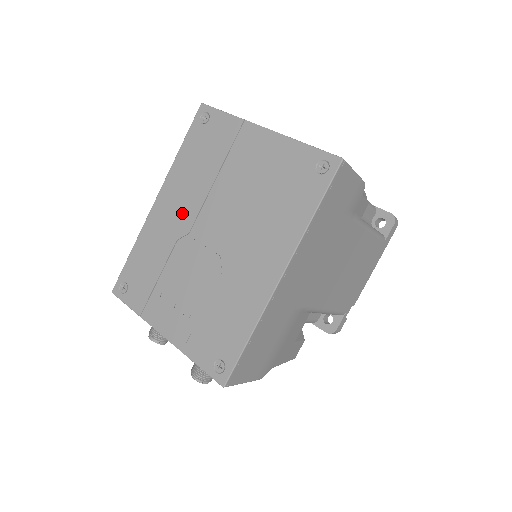
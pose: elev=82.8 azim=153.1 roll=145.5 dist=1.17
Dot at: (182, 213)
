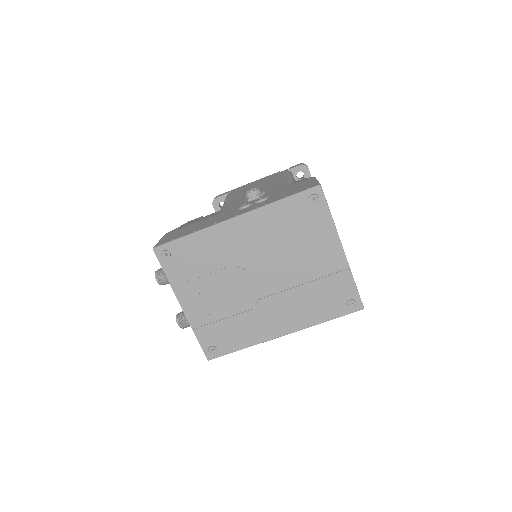
Dot at: (249, 247)
